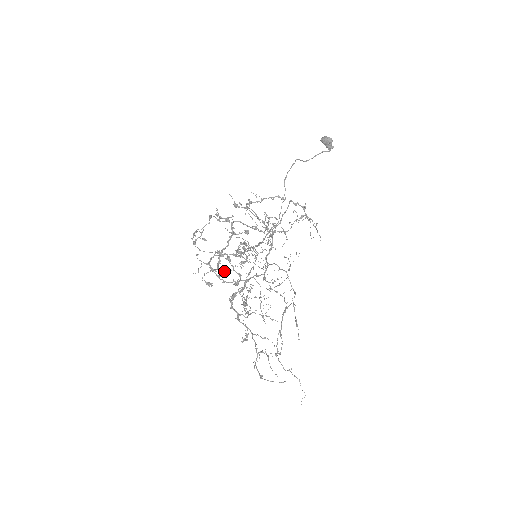
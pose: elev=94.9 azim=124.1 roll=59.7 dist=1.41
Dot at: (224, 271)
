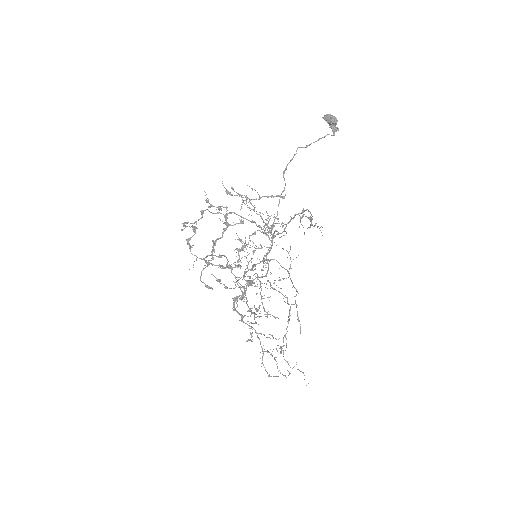
Dot at: (221, 265)
